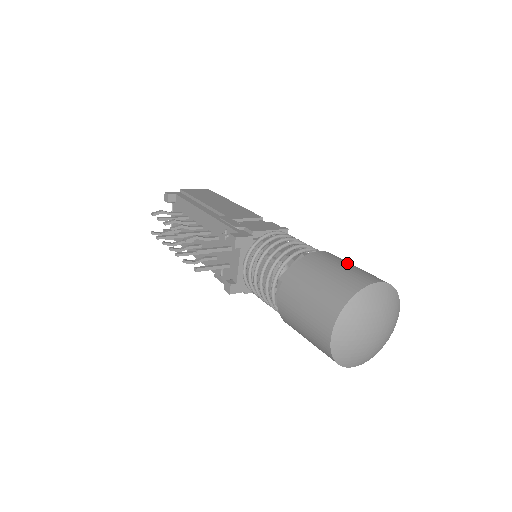
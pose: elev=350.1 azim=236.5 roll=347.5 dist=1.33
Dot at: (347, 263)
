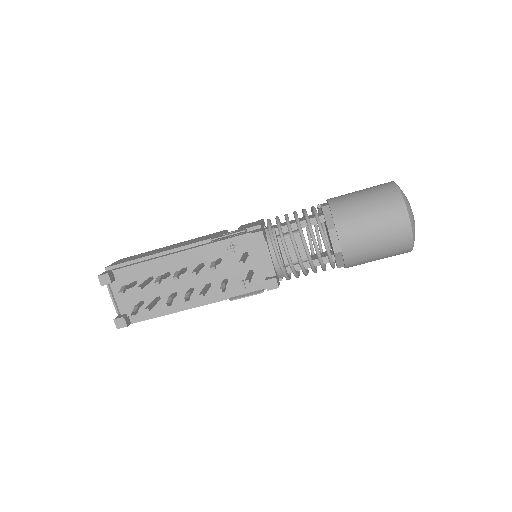
Dot at: occluded
